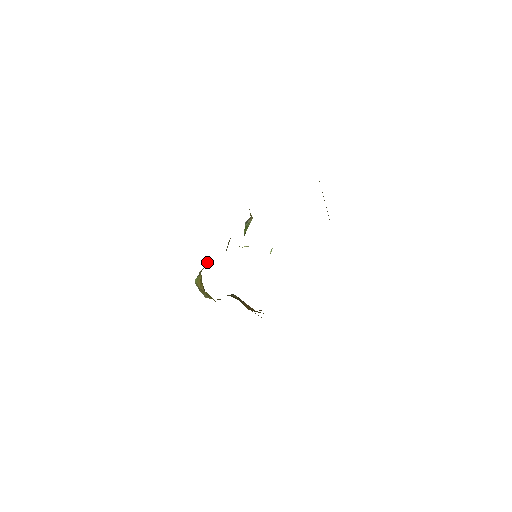
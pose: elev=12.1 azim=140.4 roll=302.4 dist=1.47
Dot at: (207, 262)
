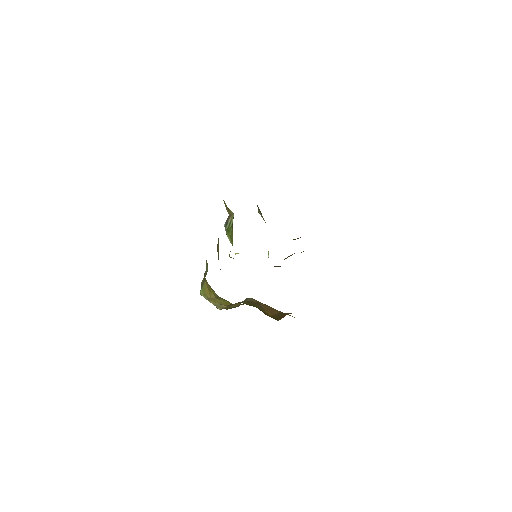
Dot at: occluded
